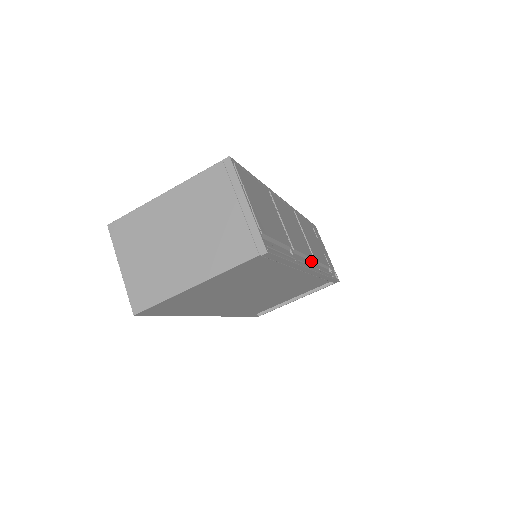
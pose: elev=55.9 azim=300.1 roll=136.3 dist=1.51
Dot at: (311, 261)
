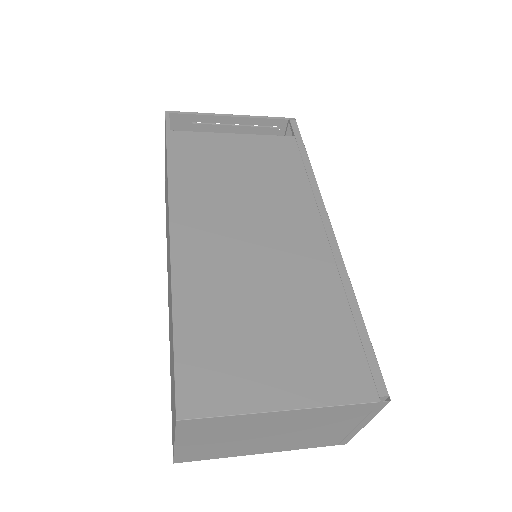
Dot at: occluded
